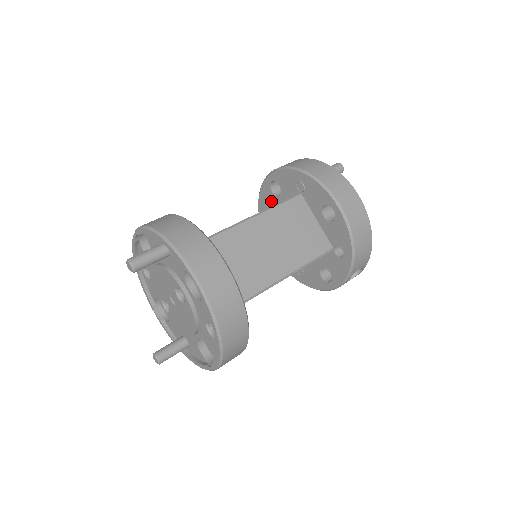
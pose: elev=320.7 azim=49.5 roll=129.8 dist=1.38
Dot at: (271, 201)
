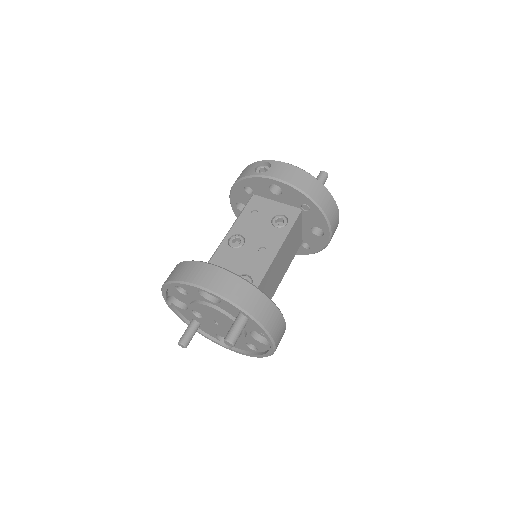
Dot at: (262, 190)
